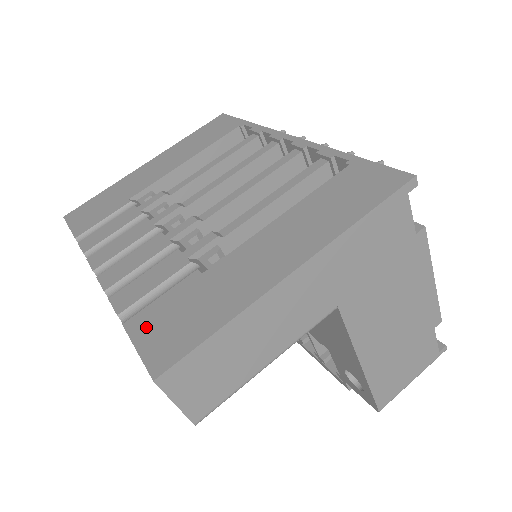
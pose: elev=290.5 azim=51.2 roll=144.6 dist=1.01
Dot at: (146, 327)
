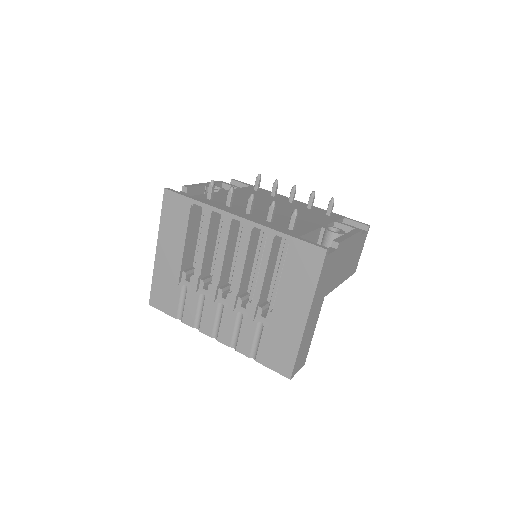
Dot at: (267, 360)
